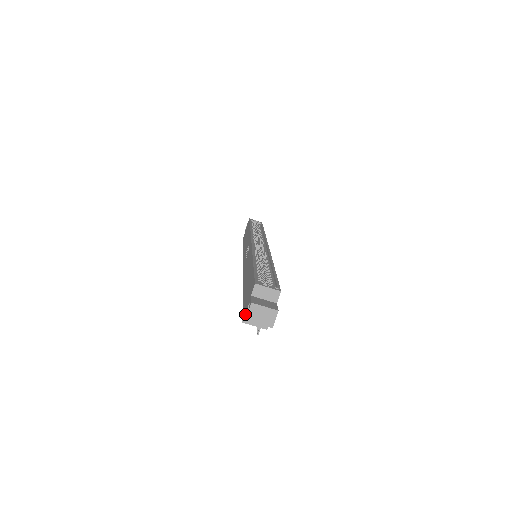
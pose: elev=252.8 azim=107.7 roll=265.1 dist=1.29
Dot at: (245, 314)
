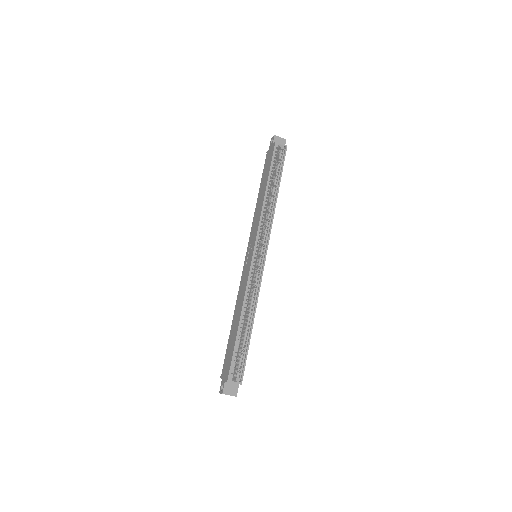
Dot at: (221, 385)
